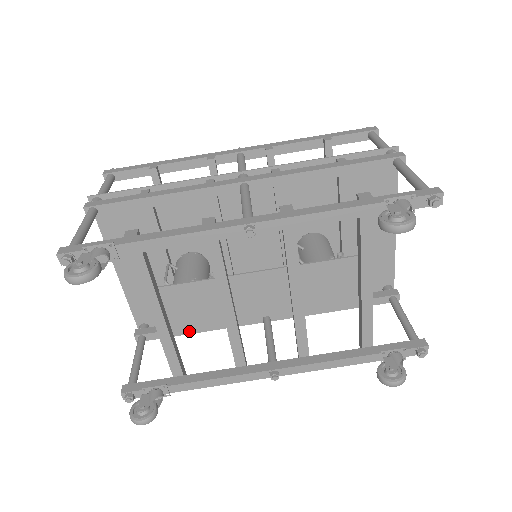
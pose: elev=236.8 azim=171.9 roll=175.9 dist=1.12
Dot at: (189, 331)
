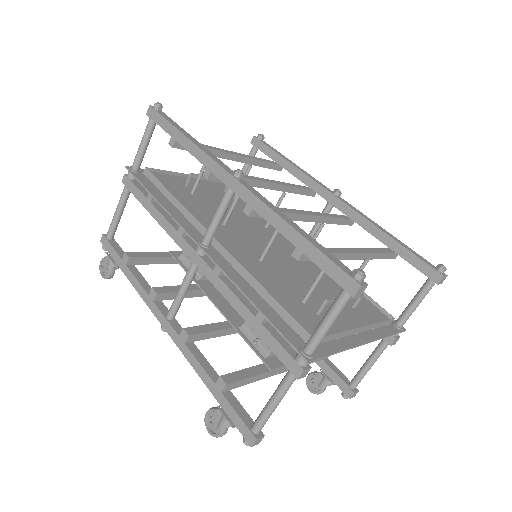
Dot at: occluded
